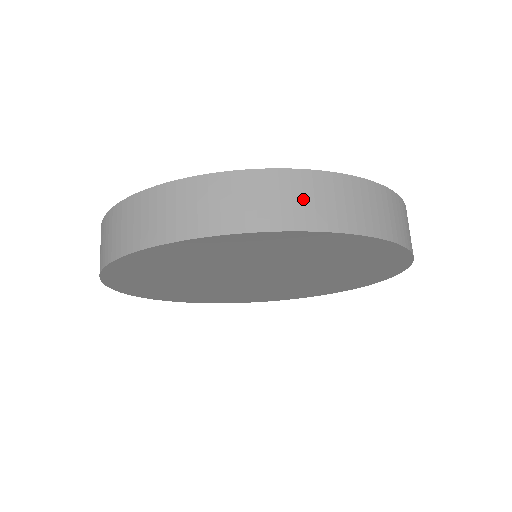
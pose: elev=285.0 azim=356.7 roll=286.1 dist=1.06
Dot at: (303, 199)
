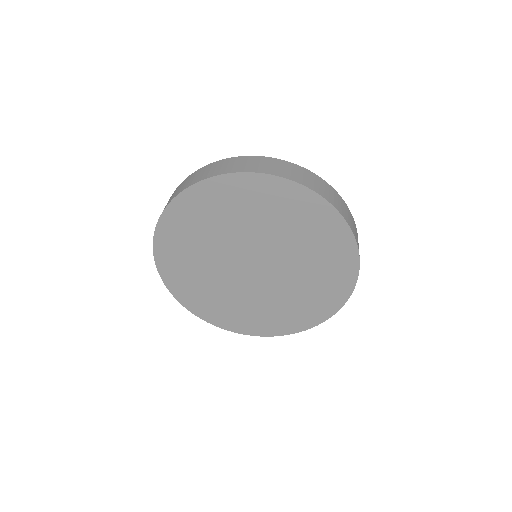
Dot at: (324, 189)
